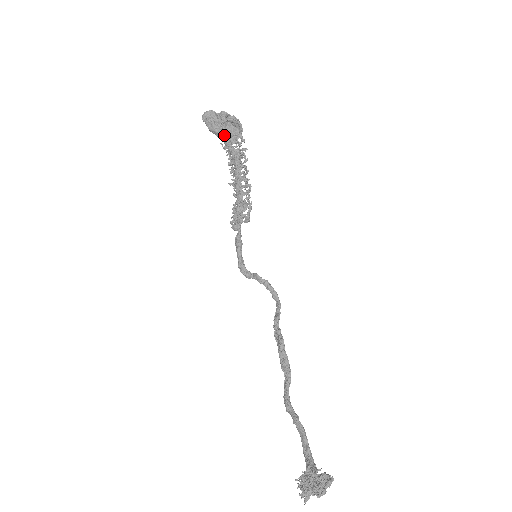
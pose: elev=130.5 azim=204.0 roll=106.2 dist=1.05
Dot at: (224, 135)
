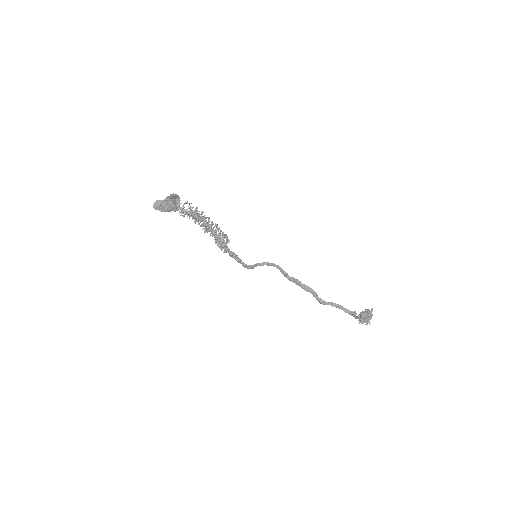
Dot at: (172, 208)
